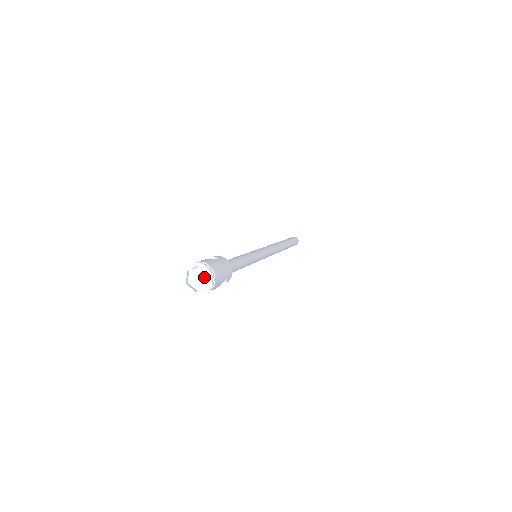
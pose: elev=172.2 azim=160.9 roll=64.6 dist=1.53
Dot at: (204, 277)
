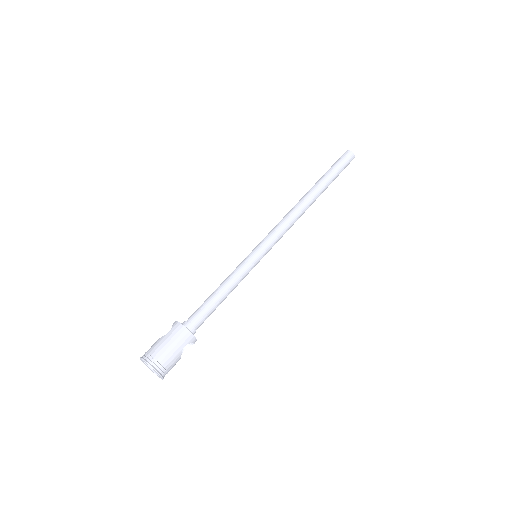
Dot at: occluded
